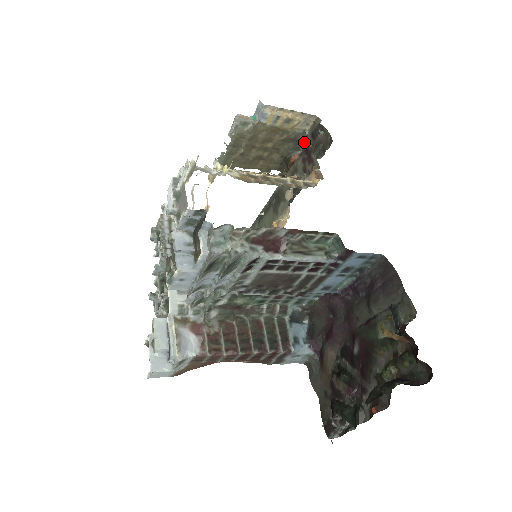
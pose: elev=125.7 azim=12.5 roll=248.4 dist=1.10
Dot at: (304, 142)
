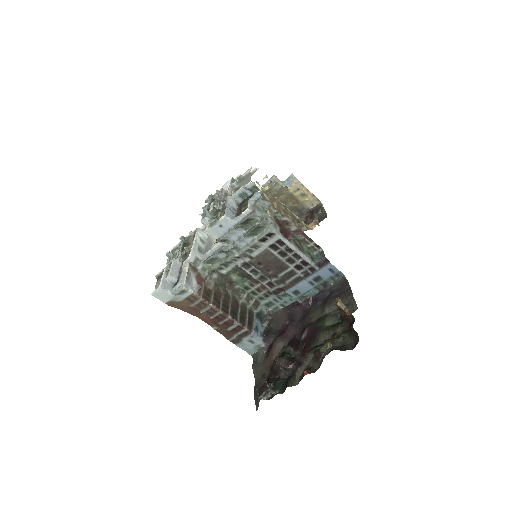
Dot at: occluded
